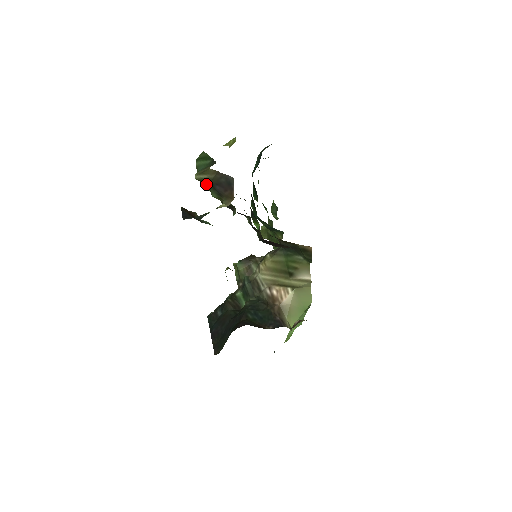
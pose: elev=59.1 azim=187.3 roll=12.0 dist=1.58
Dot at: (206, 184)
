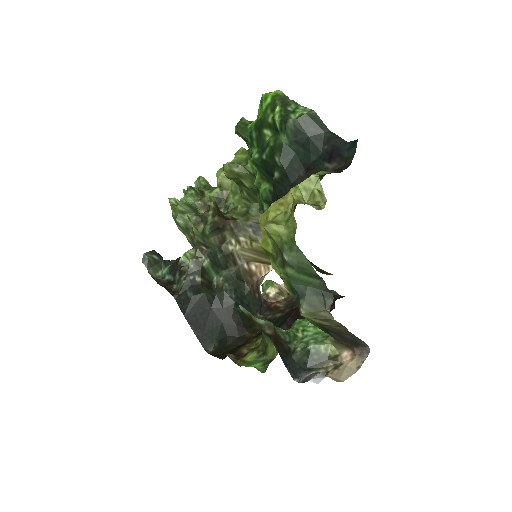
Dot at: occluded
